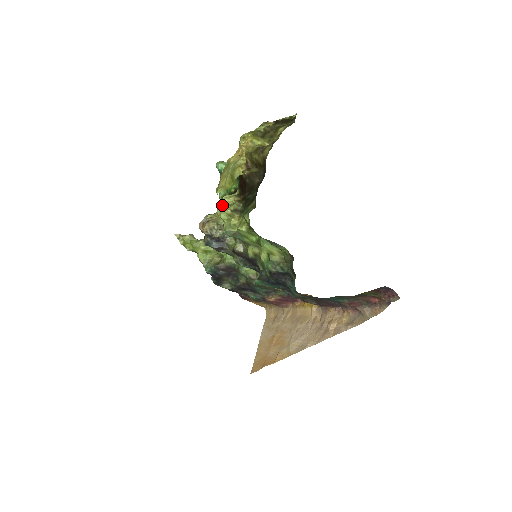
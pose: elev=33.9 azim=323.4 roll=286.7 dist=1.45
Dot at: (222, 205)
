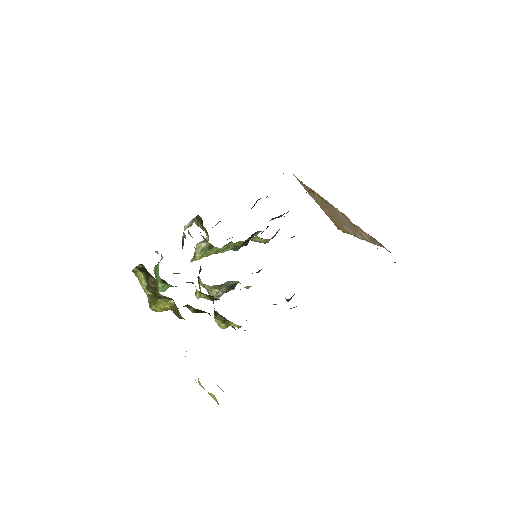
Dot at: occluded
